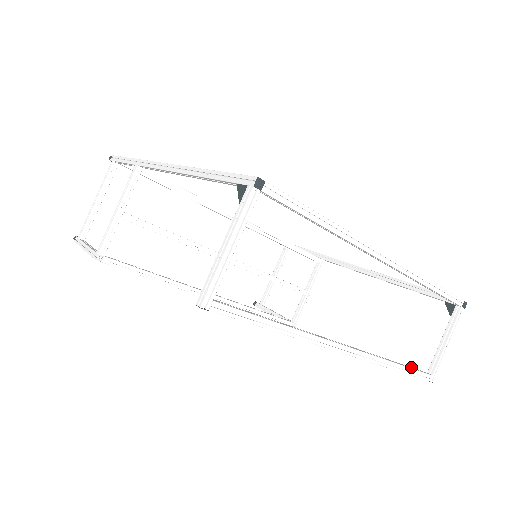
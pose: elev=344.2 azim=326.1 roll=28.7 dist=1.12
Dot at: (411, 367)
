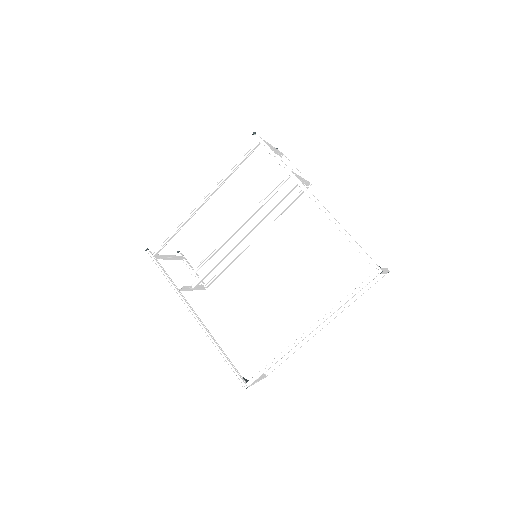
Dot at: (369, 284)
